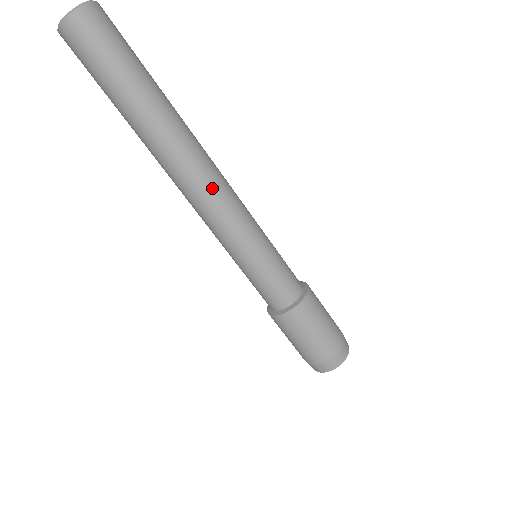
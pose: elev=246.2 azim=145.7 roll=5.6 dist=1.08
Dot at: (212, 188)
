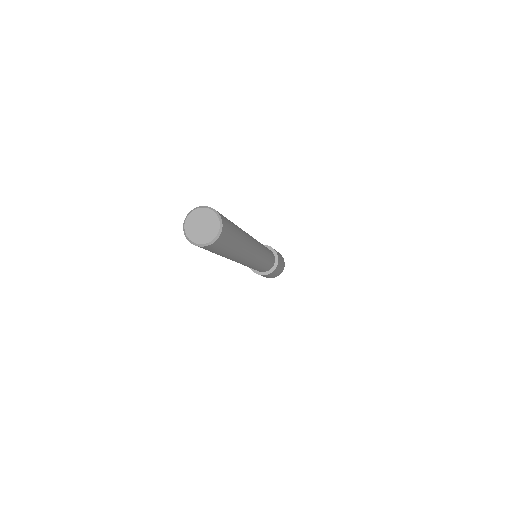
Dot at: (254, 259)
